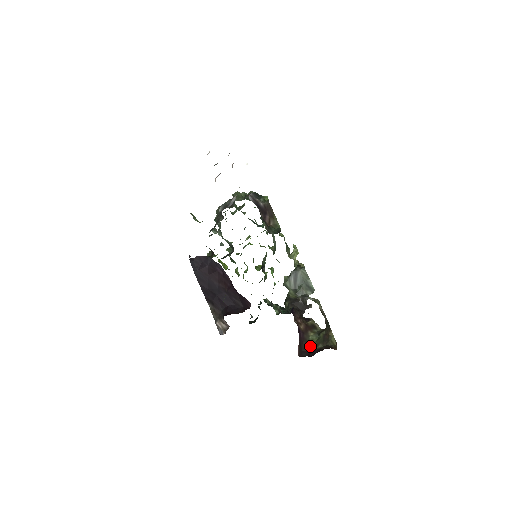
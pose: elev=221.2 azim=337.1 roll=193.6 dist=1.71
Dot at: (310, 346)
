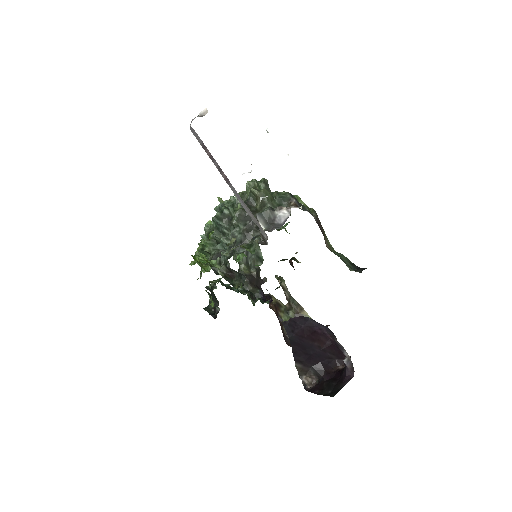
Dot at: occluded
